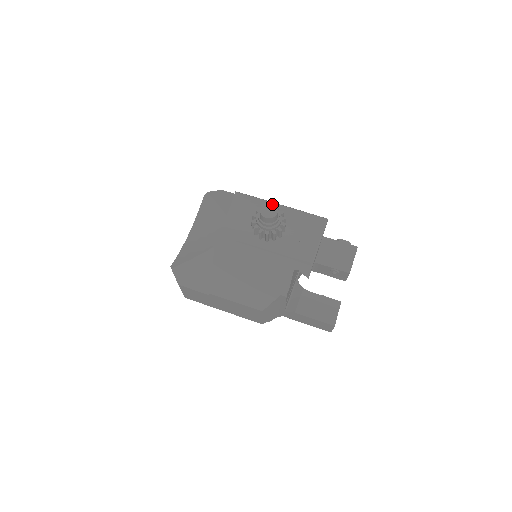
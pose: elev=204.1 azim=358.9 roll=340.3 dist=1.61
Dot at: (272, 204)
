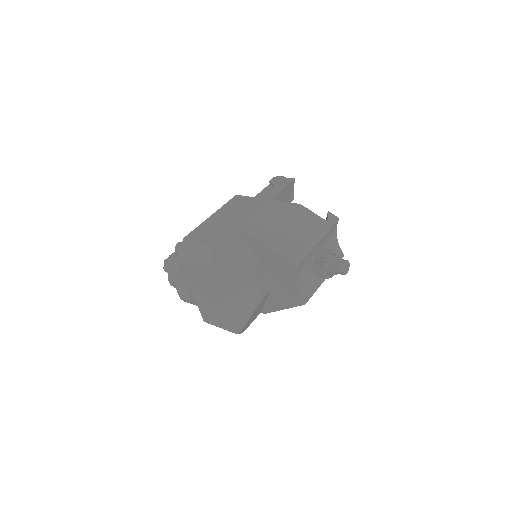
Dot at: (346, 263)
